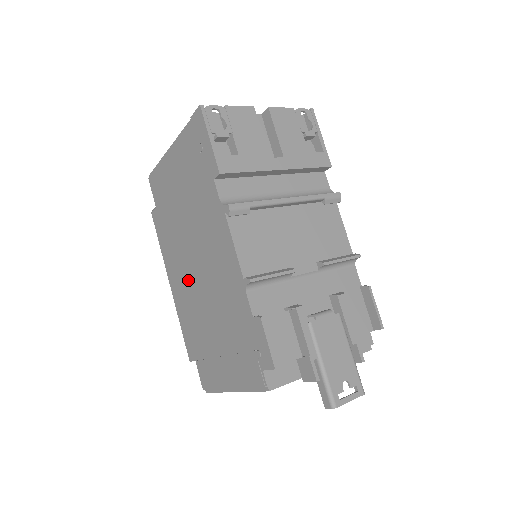
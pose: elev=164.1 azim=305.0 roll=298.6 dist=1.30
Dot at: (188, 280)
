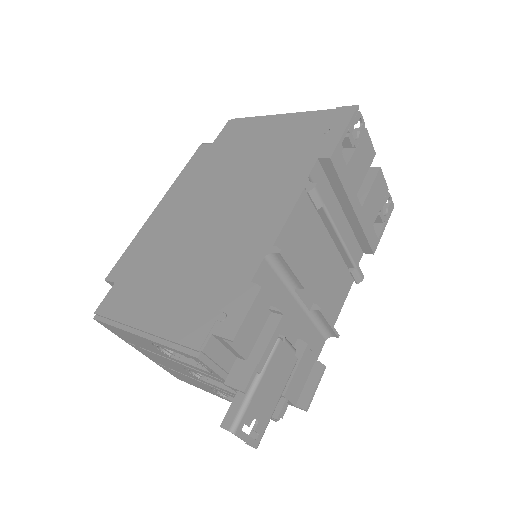
Dot at: (190, 213)
